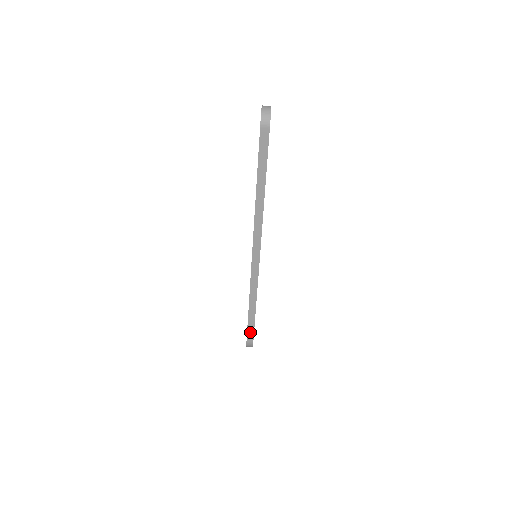
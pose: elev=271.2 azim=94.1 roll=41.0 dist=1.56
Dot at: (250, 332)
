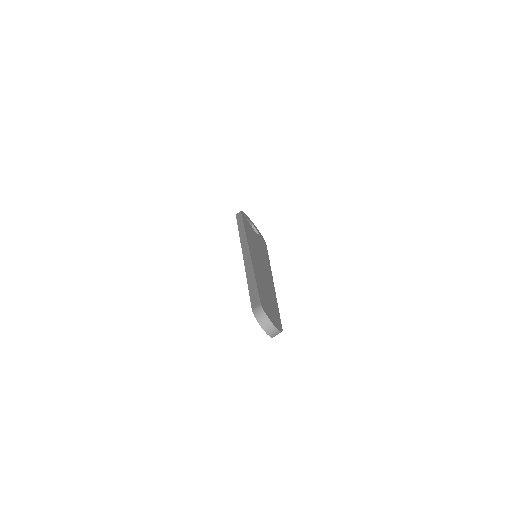
Dot at: occluded
